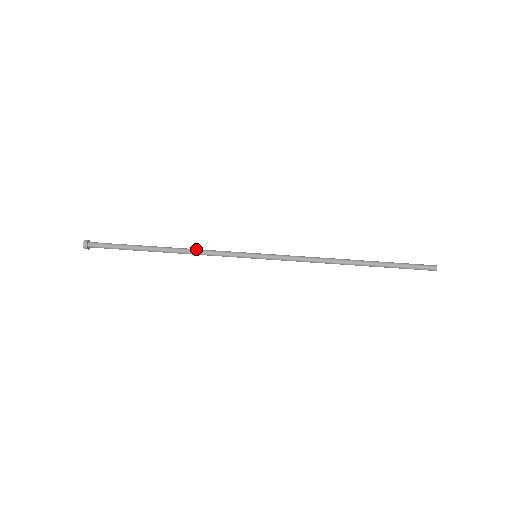
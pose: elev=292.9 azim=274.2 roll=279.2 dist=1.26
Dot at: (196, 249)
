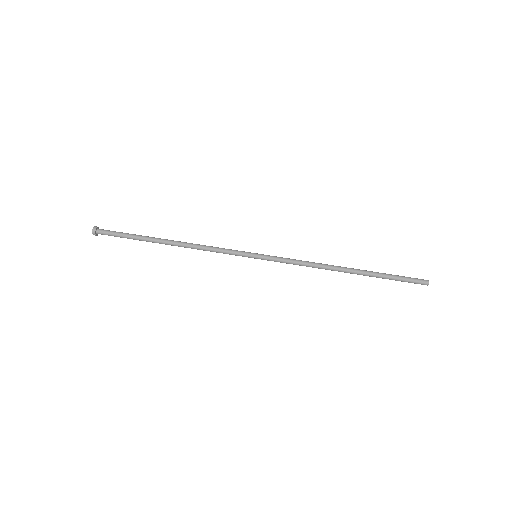
Dot at: (199, 246)
